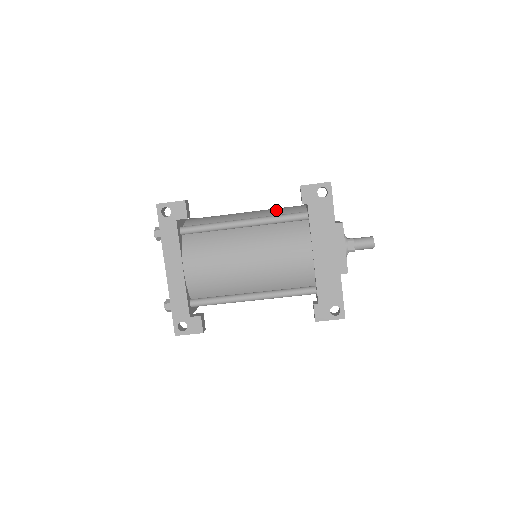
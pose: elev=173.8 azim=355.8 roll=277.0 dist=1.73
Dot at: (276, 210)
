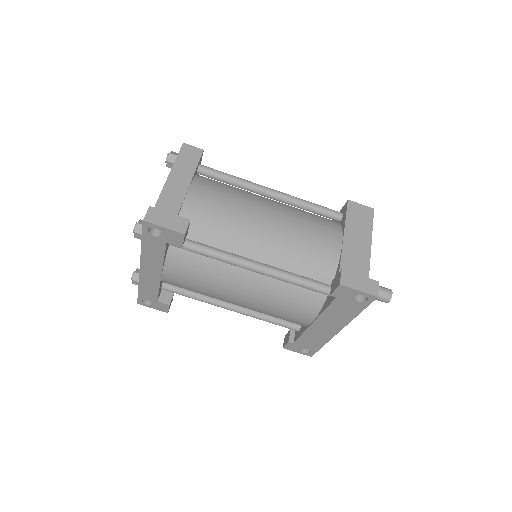
Dot at: (302, 248)
